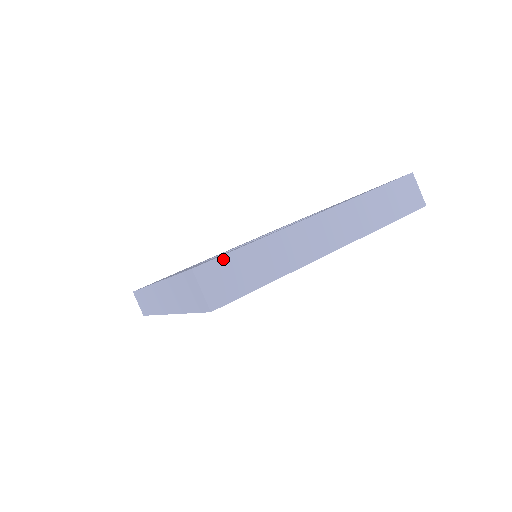
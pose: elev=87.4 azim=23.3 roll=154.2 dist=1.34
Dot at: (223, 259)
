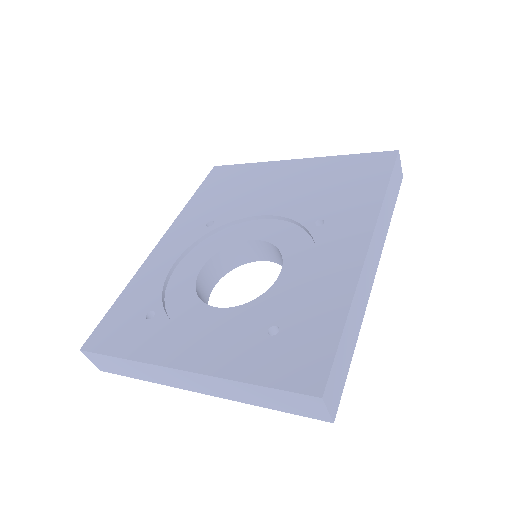
Dot at: (100, 355)
